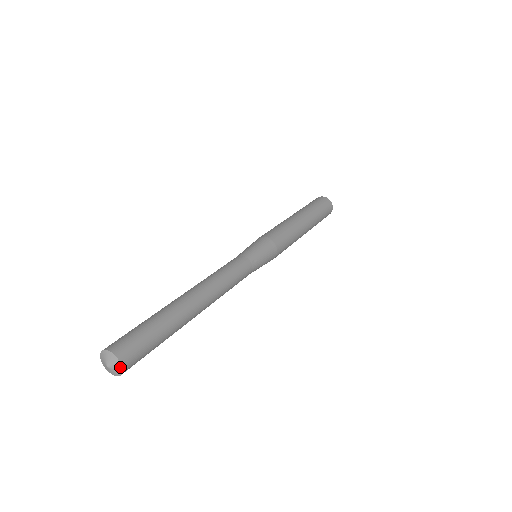
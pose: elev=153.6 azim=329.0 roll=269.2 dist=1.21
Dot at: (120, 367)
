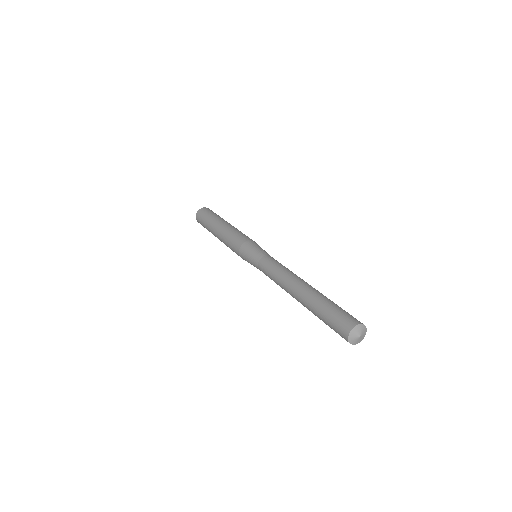
Dot at: (362, 326)
